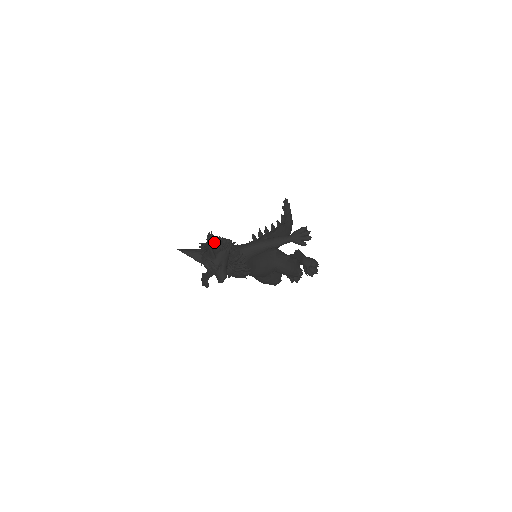
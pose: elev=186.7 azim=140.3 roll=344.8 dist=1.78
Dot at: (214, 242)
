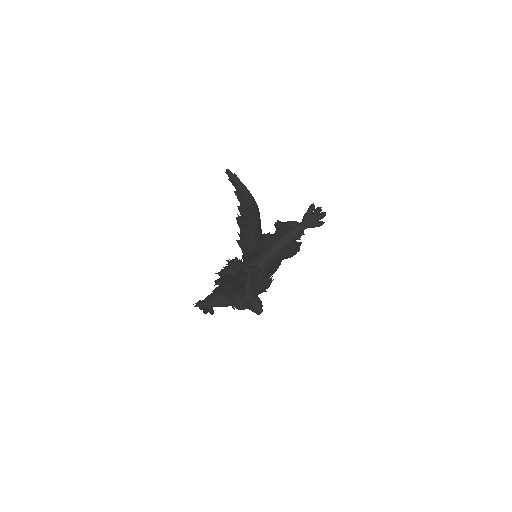
Dot at: (238, 278)
